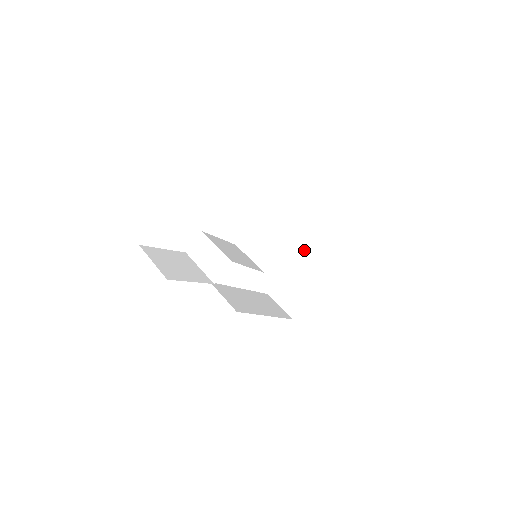
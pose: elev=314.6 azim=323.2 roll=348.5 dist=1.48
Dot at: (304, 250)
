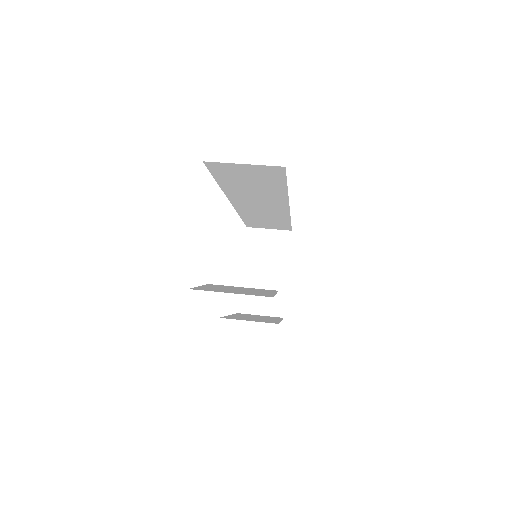
Dot at: (248, 247)
